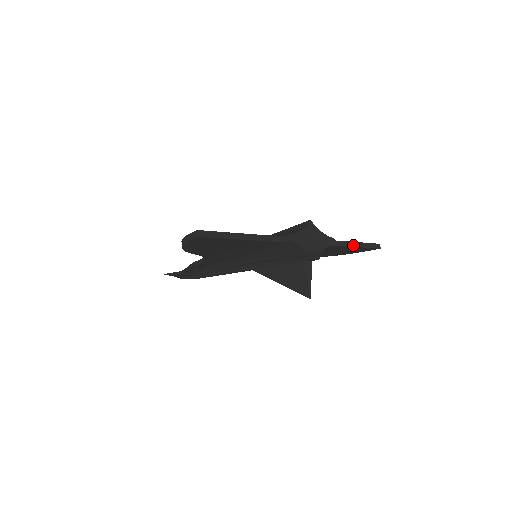
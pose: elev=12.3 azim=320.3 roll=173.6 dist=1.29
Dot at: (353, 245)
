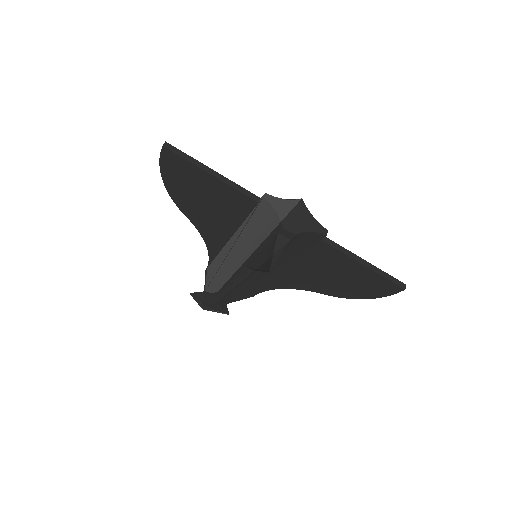
Dot at: (360, 261)
